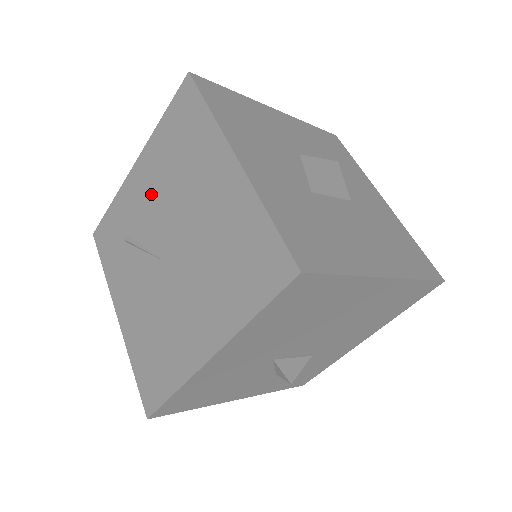
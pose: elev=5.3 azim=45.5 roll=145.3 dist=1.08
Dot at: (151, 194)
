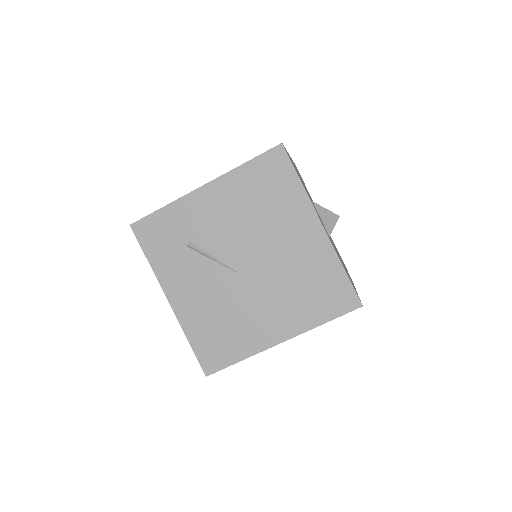
Dot at: (225, 218)
